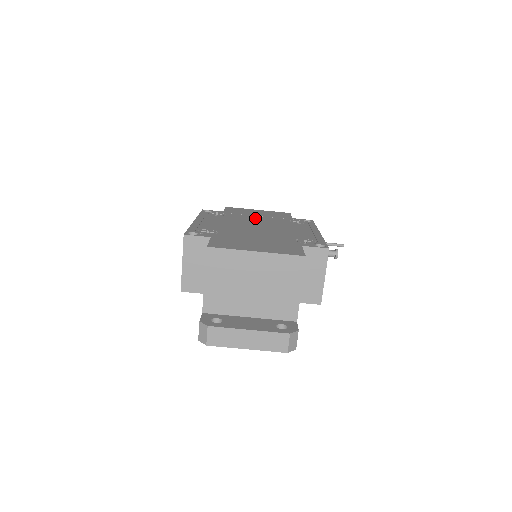
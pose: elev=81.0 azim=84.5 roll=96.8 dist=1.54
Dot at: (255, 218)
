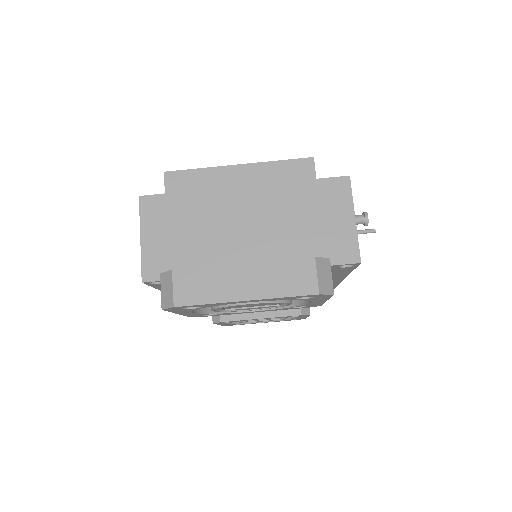
Dot at: occluded
